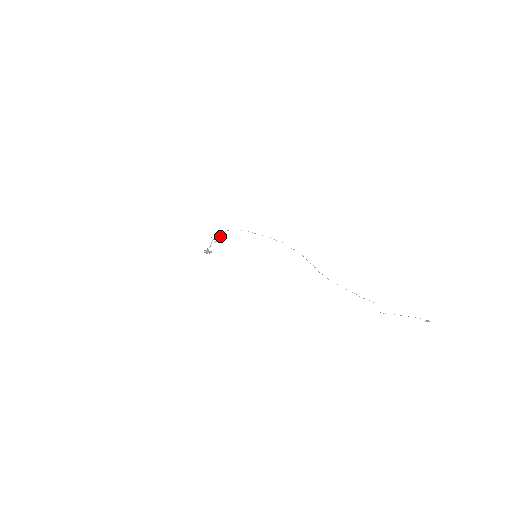
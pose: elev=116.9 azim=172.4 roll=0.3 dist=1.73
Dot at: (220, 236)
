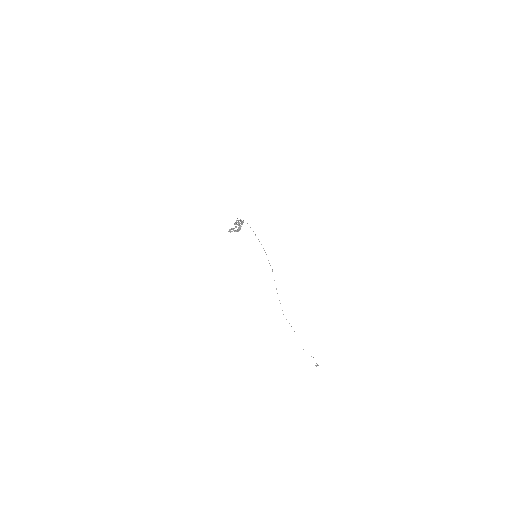
Dot at: occluded
